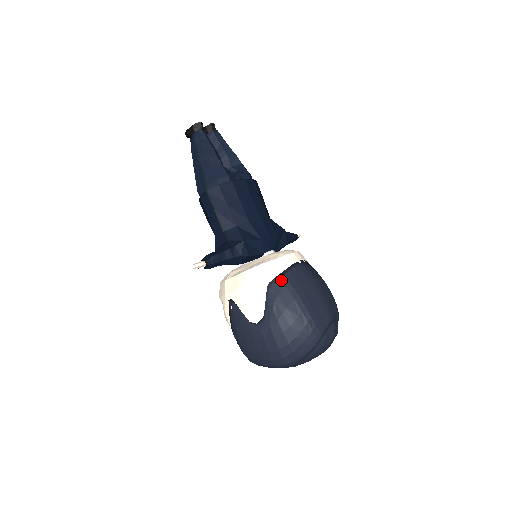
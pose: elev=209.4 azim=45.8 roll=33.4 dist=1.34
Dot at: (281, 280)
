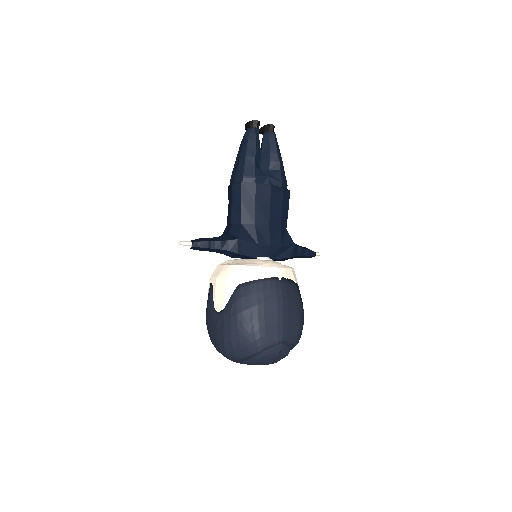
Dot at: (251, 286)
